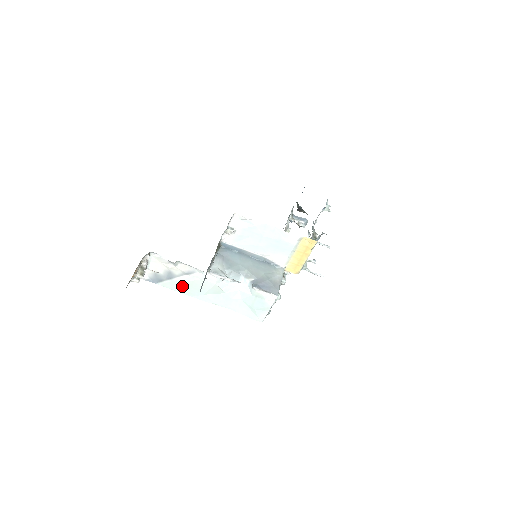
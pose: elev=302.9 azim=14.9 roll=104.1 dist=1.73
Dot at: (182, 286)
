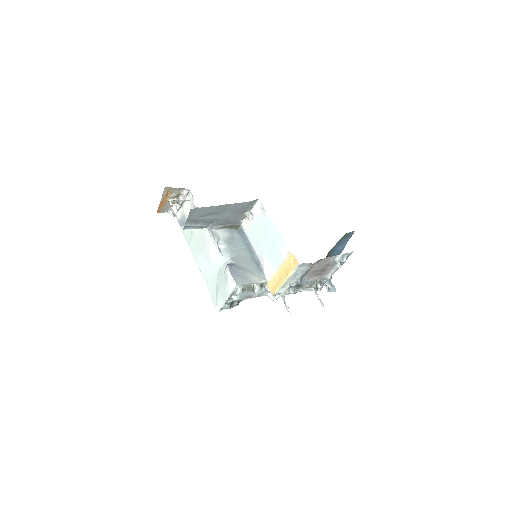
Dot at: (191, 238)
